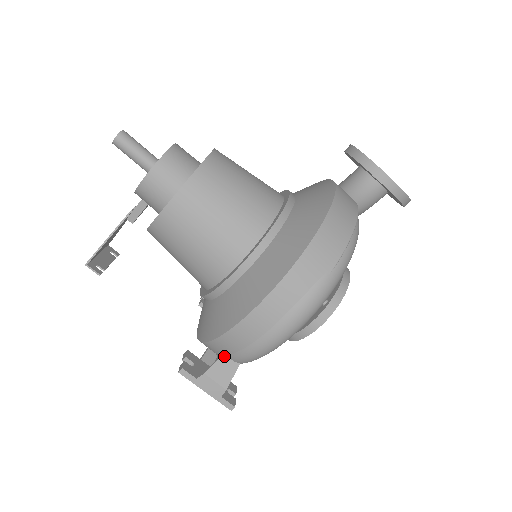
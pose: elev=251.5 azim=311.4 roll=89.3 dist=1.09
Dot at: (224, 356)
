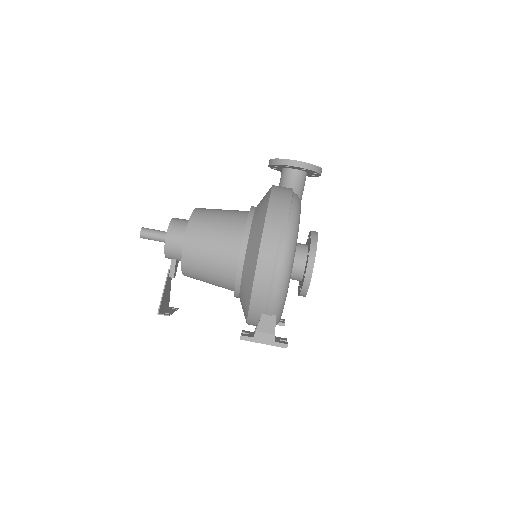
Dot at: (263, 315)
